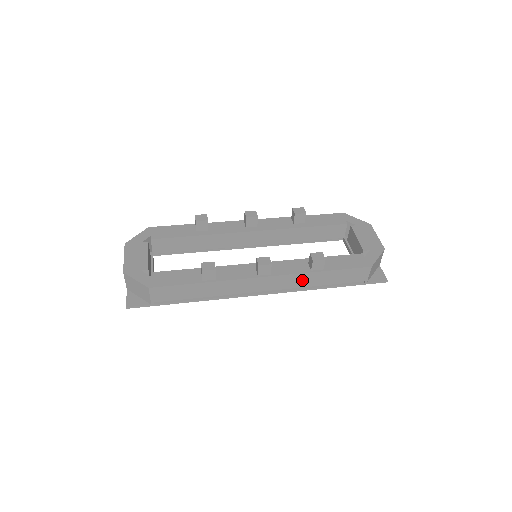
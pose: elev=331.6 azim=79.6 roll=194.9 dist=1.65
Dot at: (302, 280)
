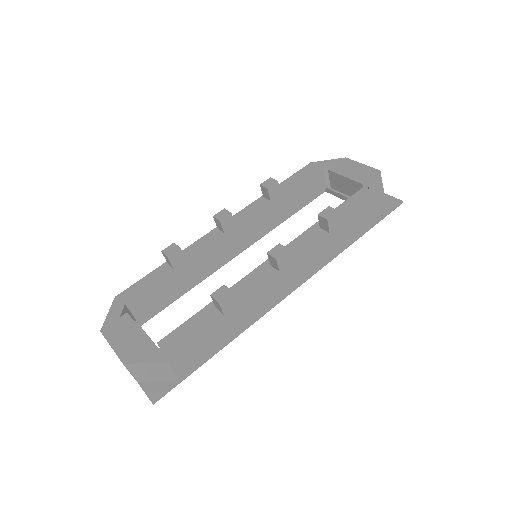
Dot at: (325, 249)
